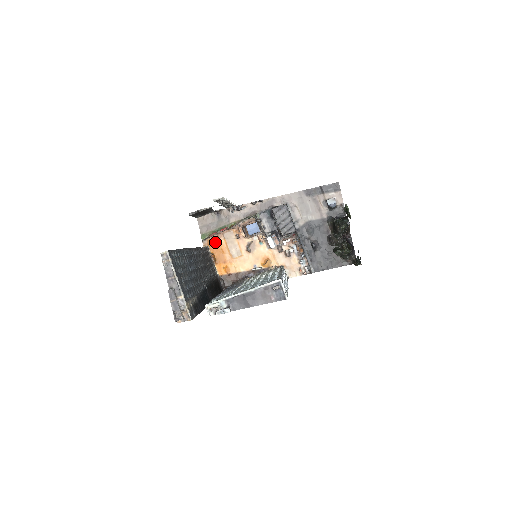
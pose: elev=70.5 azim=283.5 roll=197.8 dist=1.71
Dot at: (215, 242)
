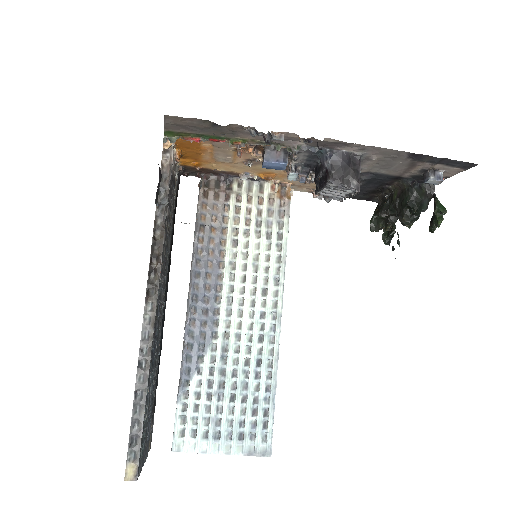
Dot at: (190, 143)
